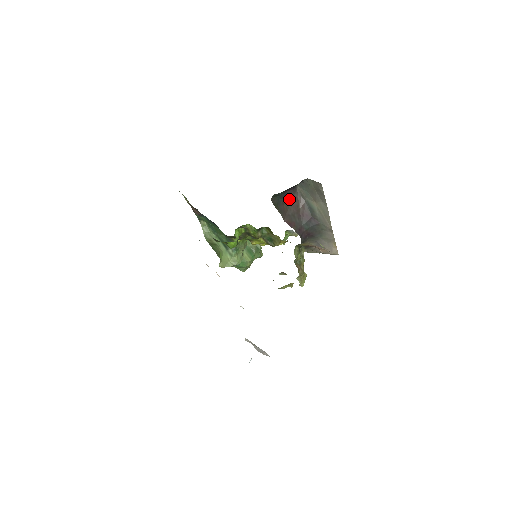
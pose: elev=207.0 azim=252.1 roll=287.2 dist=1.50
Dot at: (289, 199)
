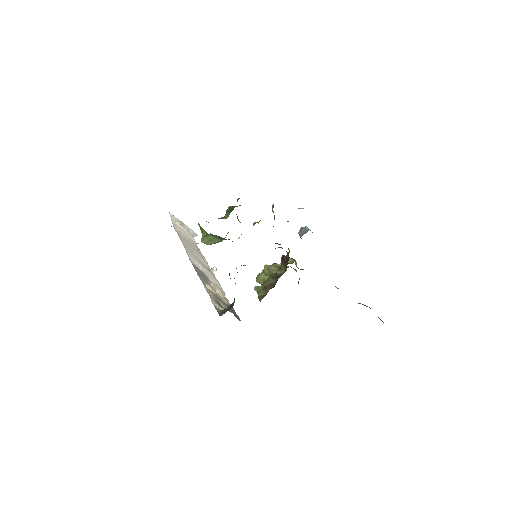
Dot at: occluded
